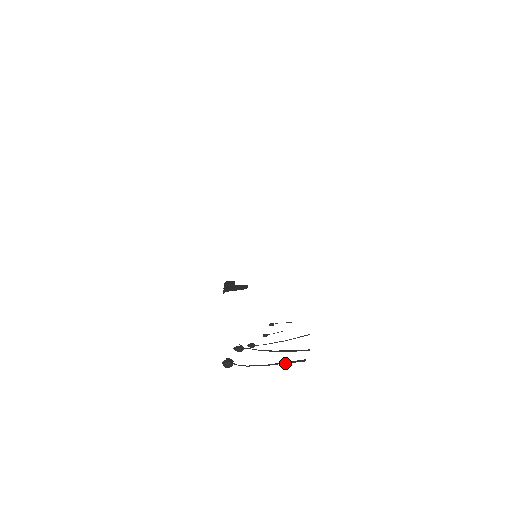
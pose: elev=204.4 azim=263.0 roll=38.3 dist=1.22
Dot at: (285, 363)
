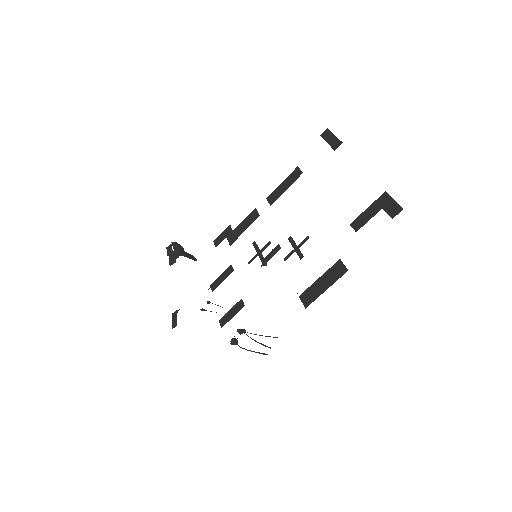
Dot at: occluded
